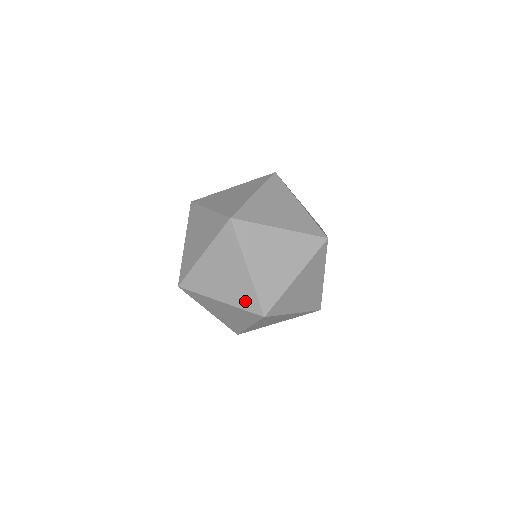
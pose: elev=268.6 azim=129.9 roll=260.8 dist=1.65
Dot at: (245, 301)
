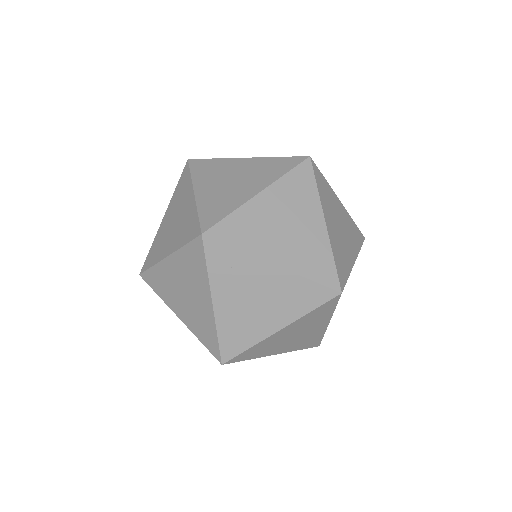
Dot at: (306, 300)
